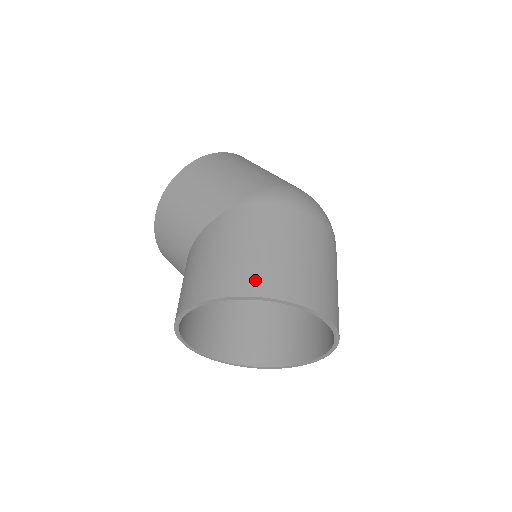
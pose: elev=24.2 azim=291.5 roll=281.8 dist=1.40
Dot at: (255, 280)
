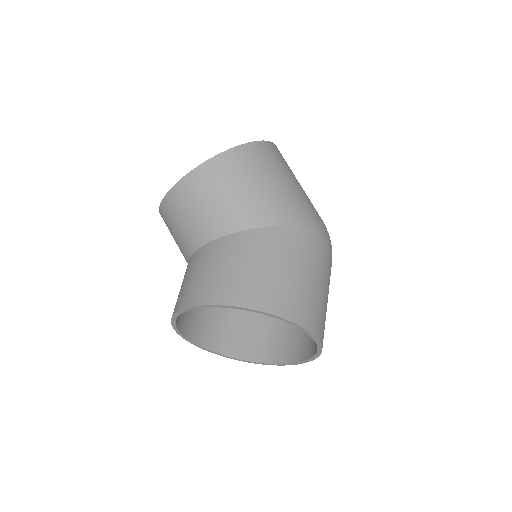
Dot at: (307, 312)
